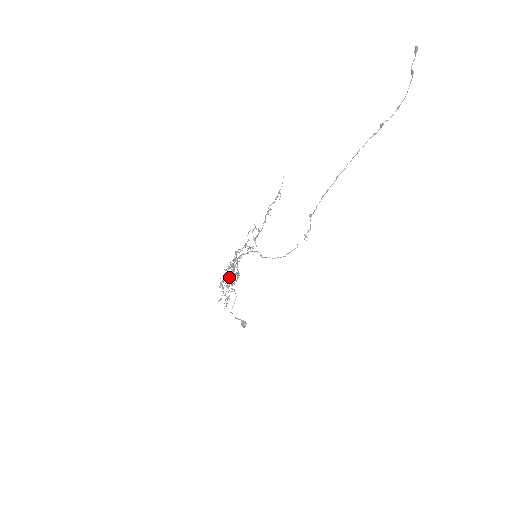
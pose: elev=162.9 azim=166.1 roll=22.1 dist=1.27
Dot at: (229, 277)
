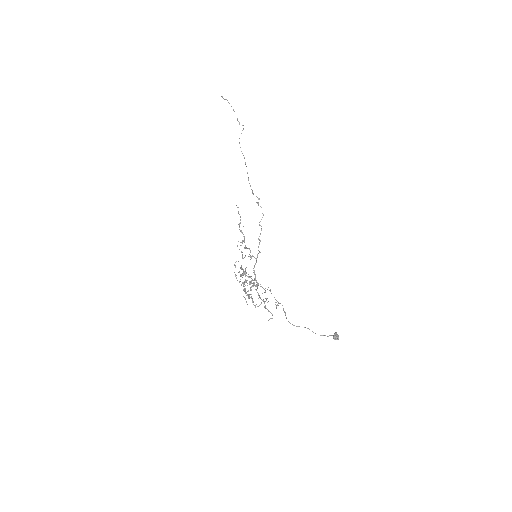
Dot at: (241, 284)
